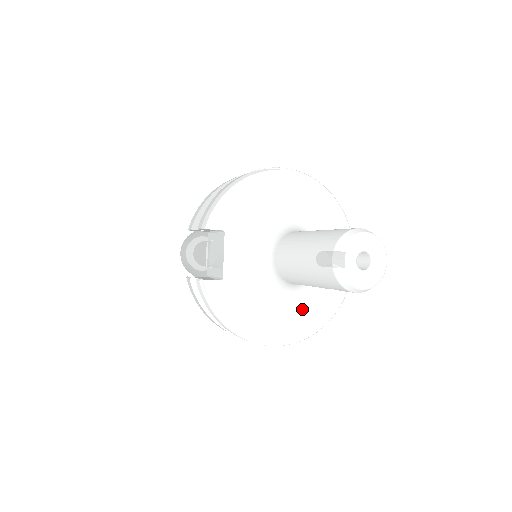
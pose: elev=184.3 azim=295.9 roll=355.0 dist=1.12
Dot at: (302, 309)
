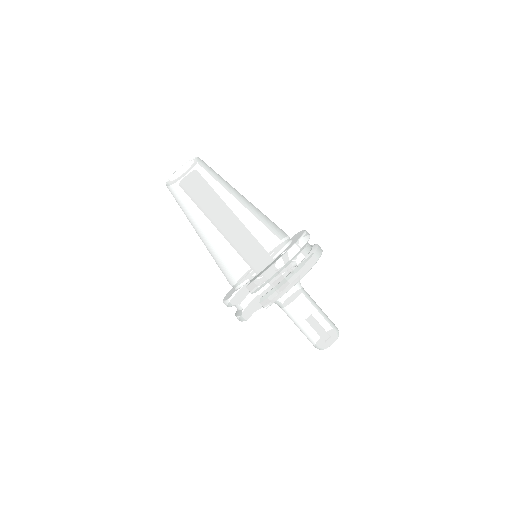
Dot at: occluded
